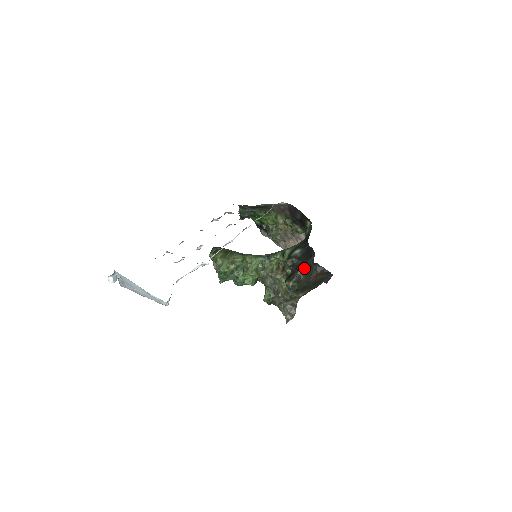
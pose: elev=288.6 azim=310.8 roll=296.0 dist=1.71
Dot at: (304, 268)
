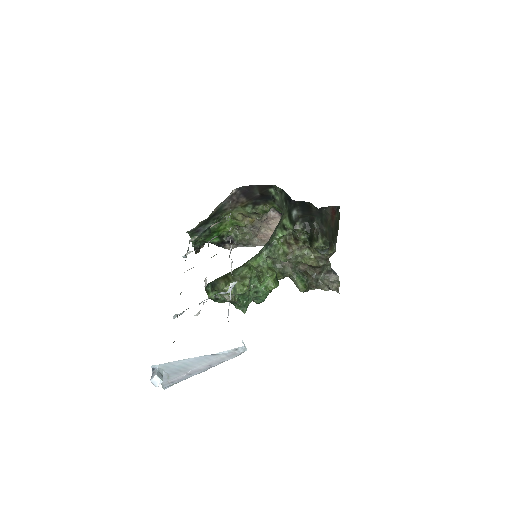
Dot at: (317, 219)
